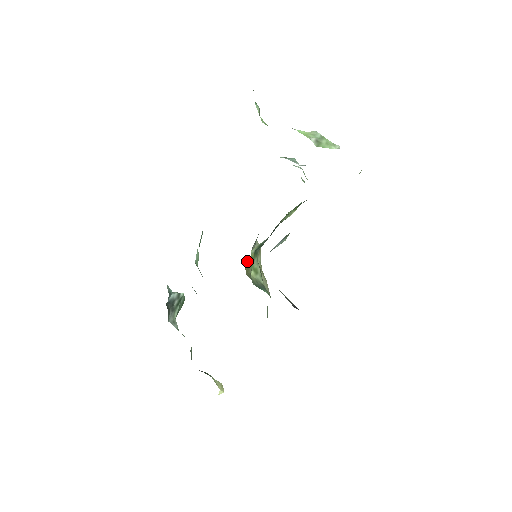
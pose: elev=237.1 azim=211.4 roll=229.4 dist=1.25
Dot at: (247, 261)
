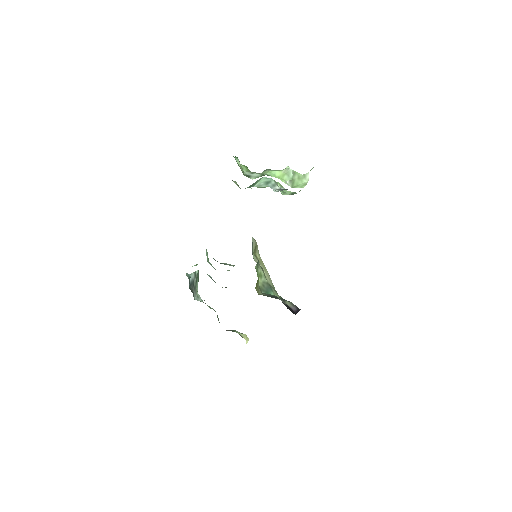
Dot at: (256, 284)
